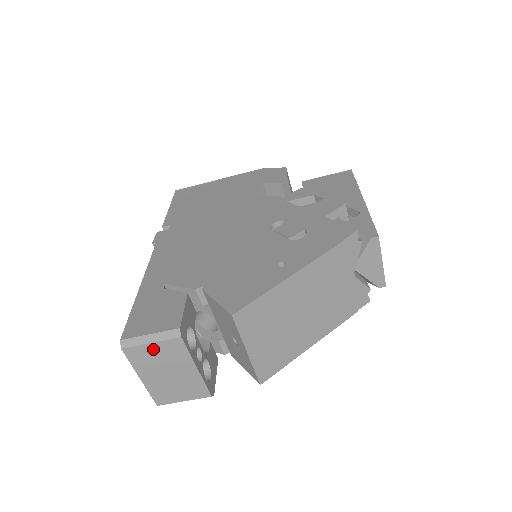
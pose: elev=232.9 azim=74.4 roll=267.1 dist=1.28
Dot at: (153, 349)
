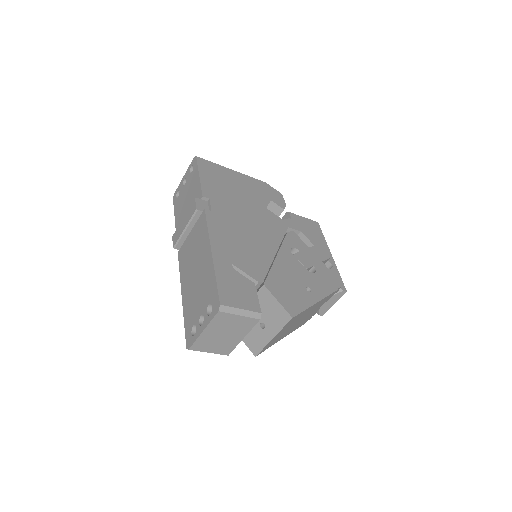
Dot at: (236, 319)
